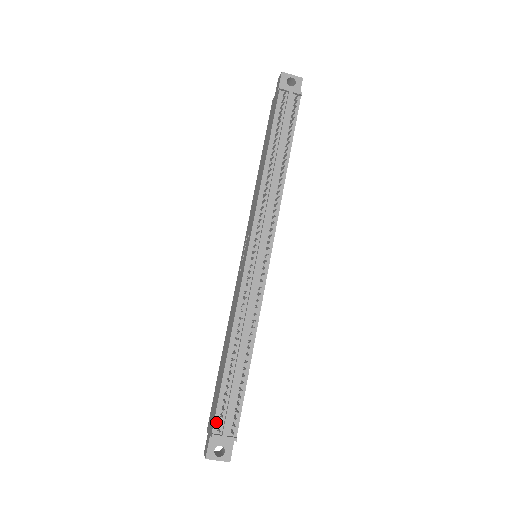
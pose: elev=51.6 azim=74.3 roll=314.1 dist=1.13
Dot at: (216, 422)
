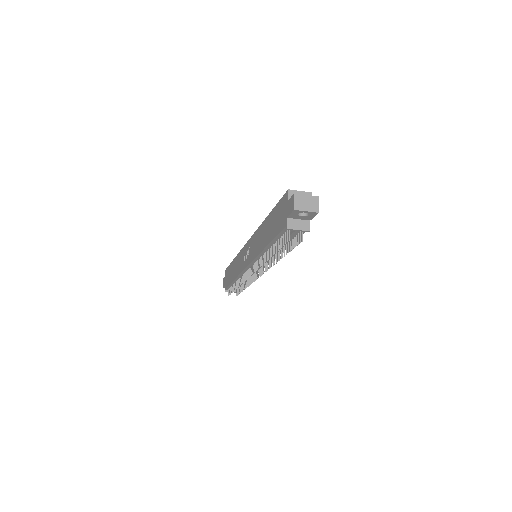
Dot at: (227, 289)
